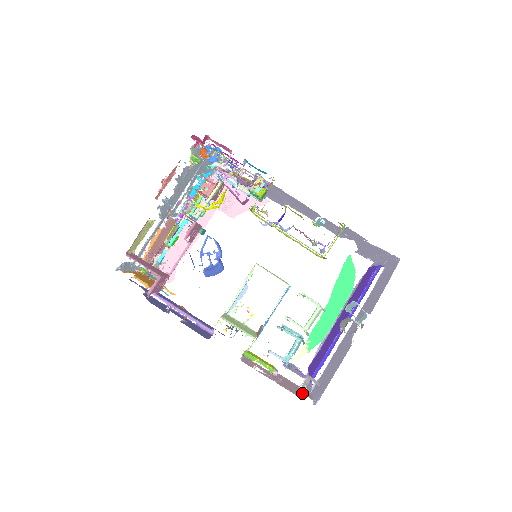
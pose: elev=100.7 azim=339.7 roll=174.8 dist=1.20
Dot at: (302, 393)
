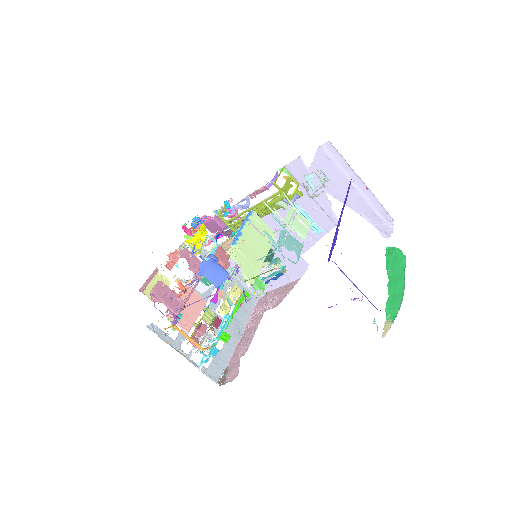
Dot at: occluded
